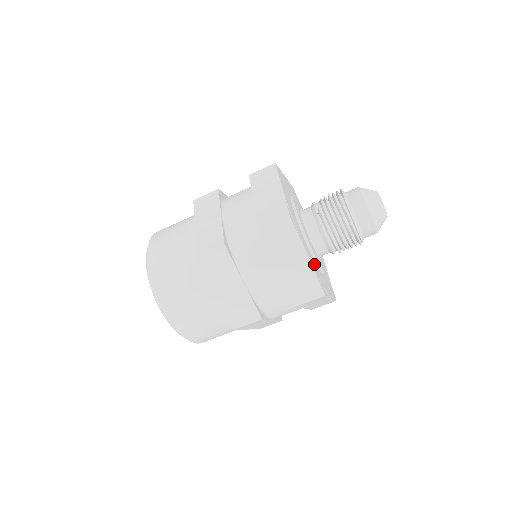
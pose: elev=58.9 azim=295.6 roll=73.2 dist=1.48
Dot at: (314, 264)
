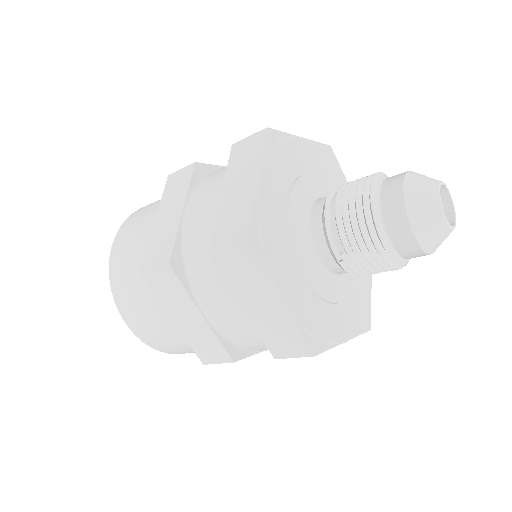
Dot at: (350, 311)
